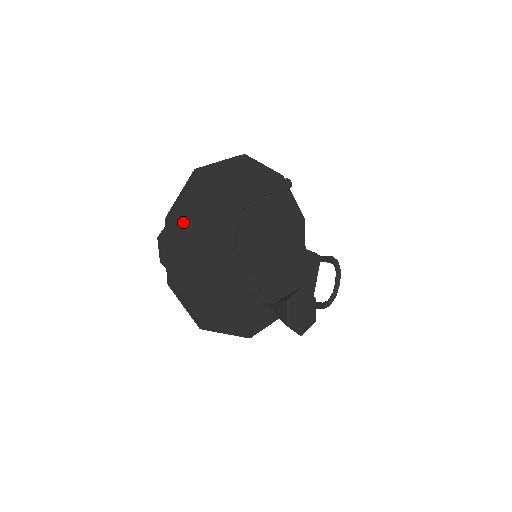
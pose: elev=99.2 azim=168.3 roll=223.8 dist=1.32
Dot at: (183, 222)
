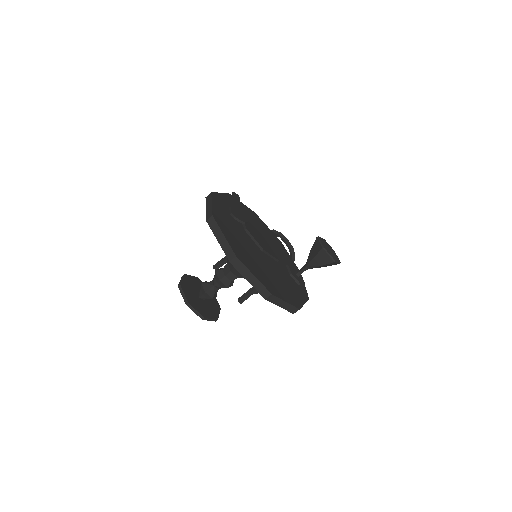
Dot at: (240, 254)
